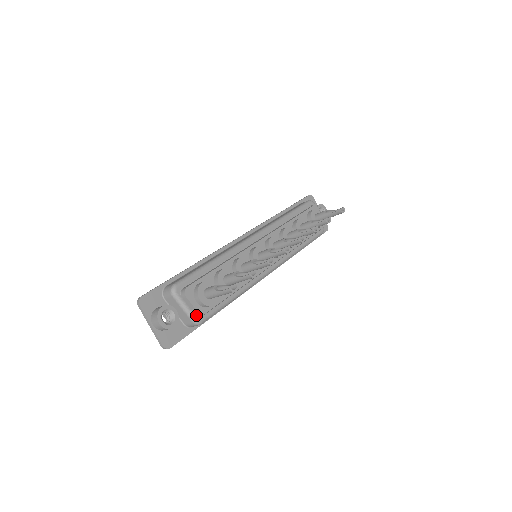
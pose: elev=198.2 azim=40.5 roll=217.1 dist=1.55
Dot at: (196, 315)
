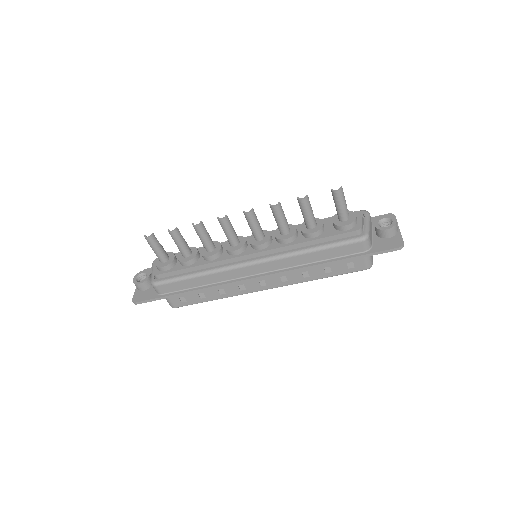
Dot at: (156, 278)
